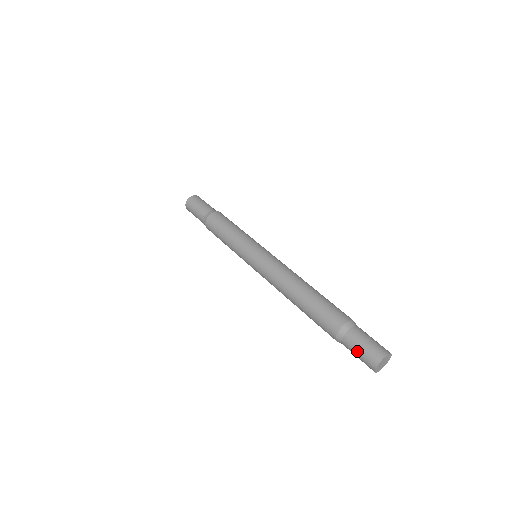
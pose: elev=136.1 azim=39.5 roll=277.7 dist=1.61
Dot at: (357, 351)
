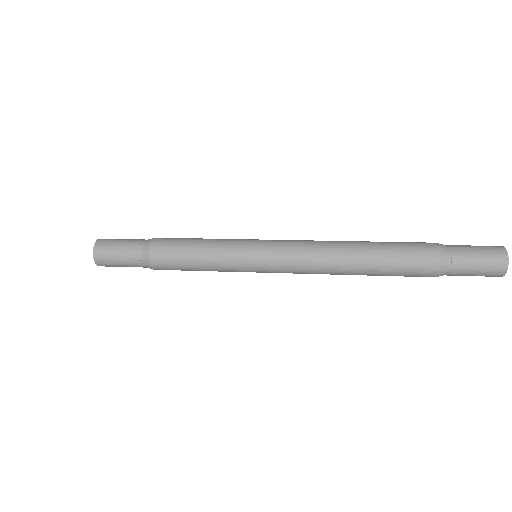
Dot at: (475, 266)
